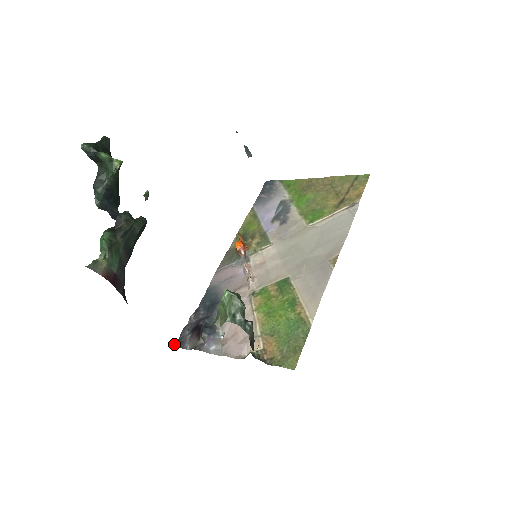
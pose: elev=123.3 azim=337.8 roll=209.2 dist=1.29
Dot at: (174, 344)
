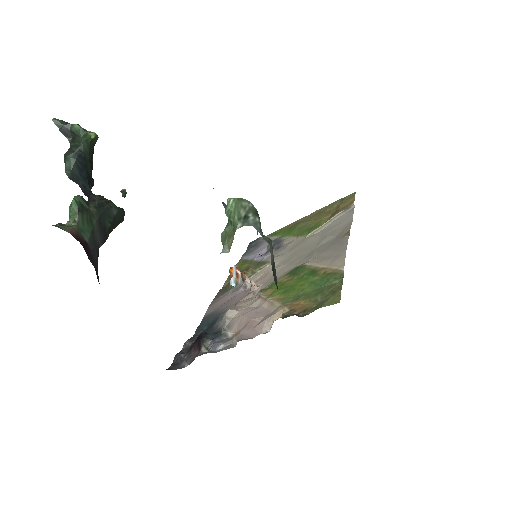
Dot at: (166, 369)
